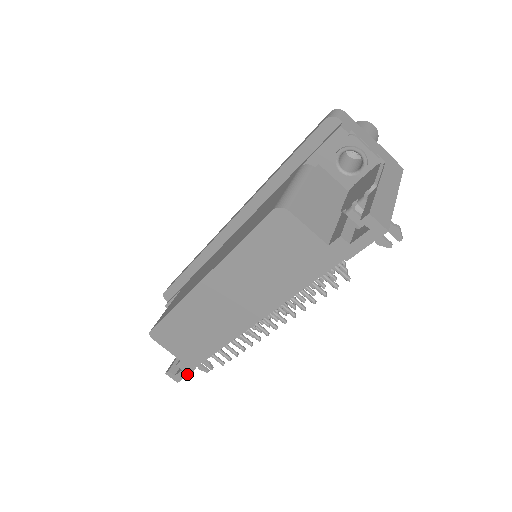
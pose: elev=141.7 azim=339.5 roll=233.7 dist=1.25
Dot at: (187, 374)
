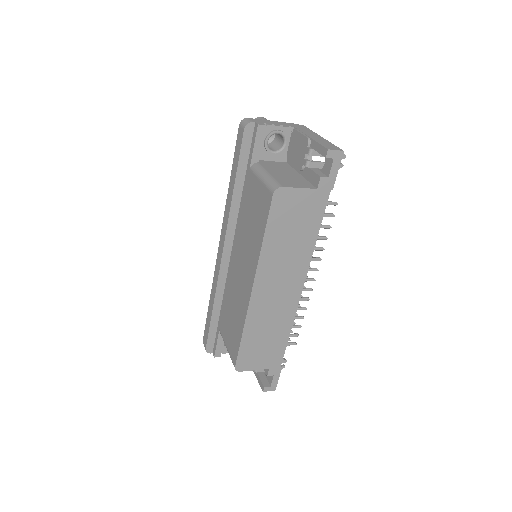
Dot at: (278, 375)
